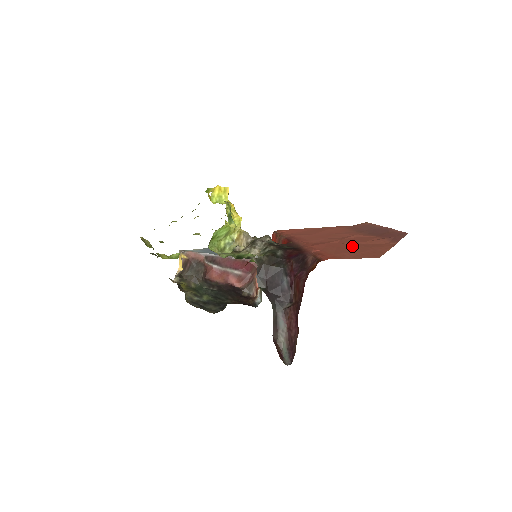
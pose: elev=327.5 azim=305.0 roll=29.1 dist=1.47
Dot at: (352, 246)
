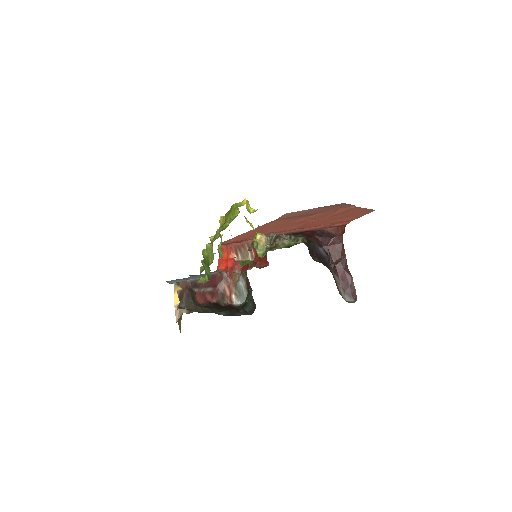
Dot at: (335, 217)
